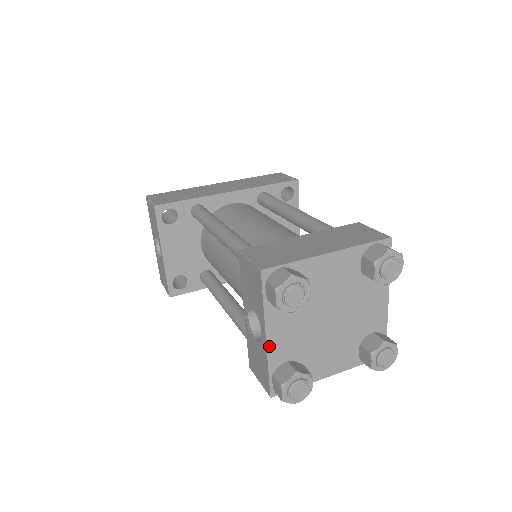
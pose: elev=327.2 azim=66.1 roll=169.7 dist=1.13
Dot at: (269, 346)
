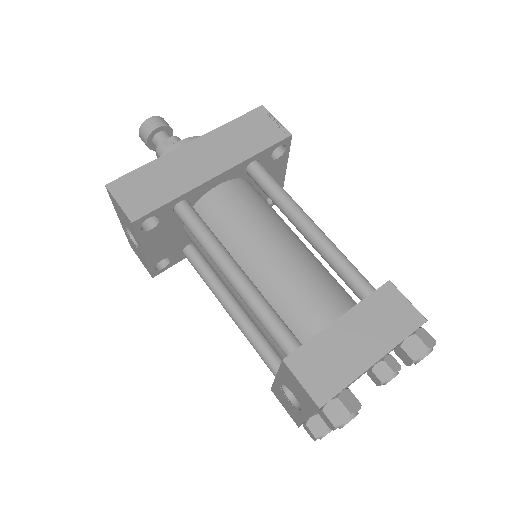
Dot at: occluded
